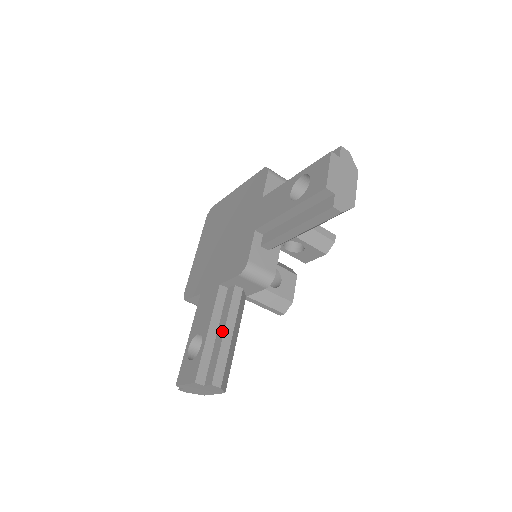
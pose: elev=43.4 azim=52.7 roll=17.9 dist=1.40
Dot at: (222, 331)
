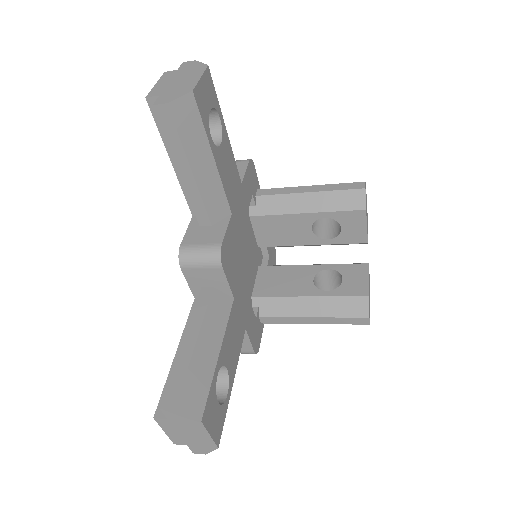
Dot at: (184, 342)
